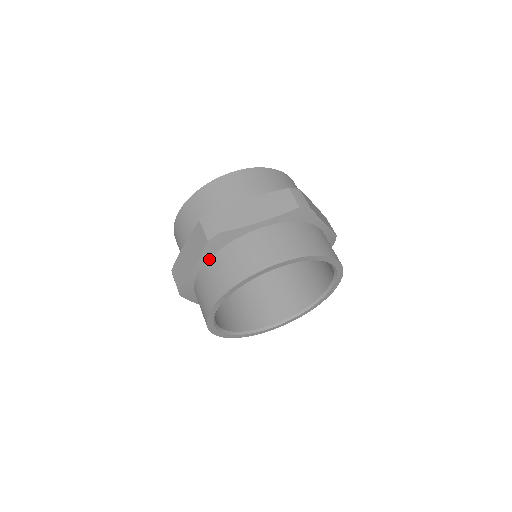
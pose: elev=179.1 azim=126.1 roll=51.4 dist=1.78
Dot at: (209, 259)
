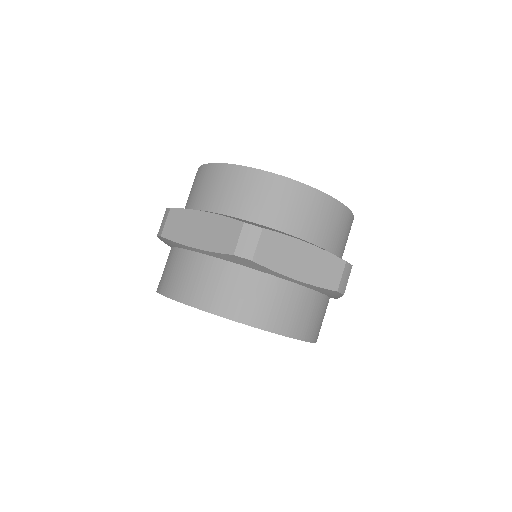
Dot at: (217, 258)
